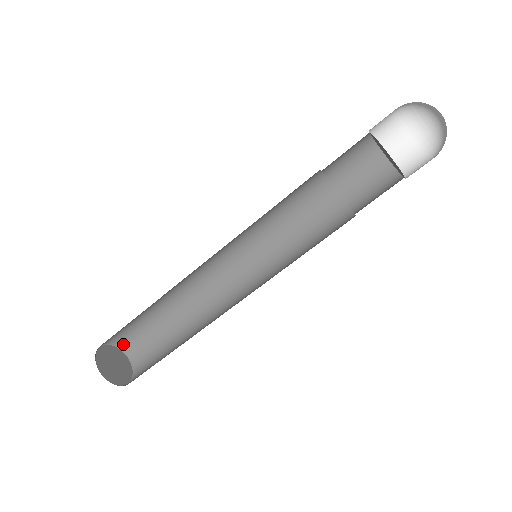
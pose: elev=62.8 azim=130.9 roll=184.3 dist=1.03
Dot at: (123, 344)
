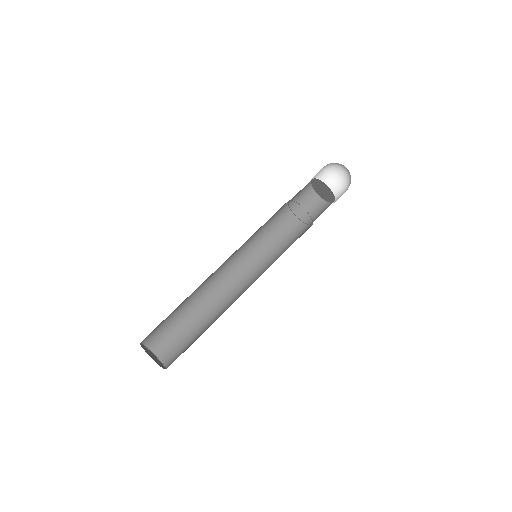
Dot at: (168, 362)
